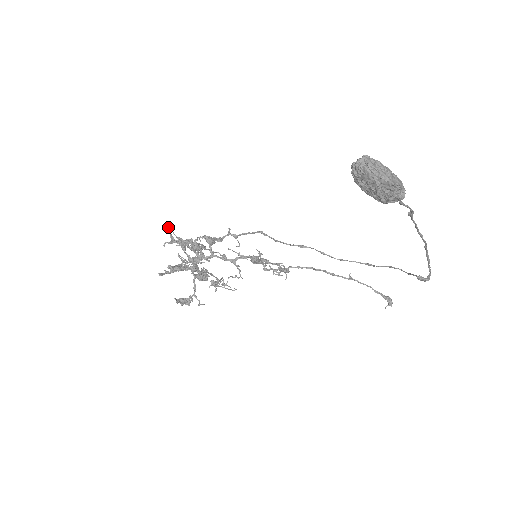
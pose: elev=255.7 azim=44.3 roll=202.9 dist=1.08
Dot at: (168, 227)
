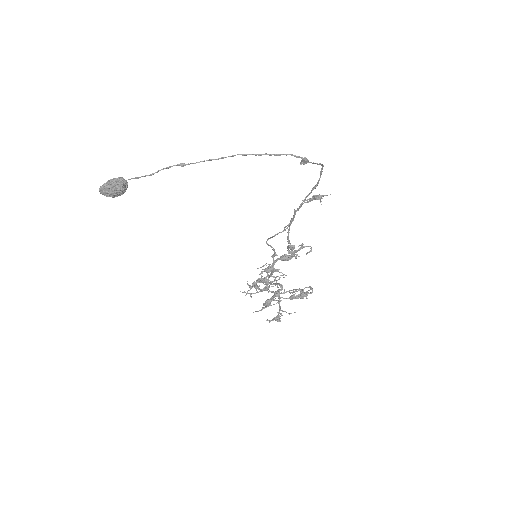
Dot at: occluded
